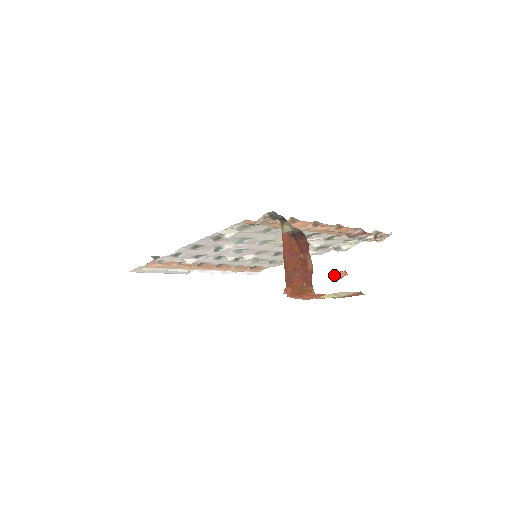
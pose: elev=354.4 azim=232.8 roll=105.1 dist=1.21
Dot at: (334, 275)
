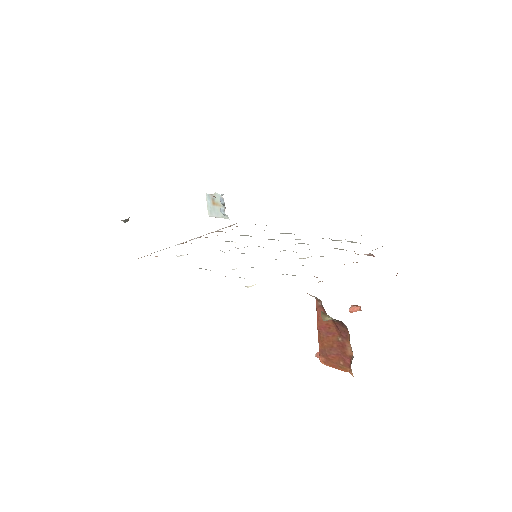
Dot at: (349, 309)
